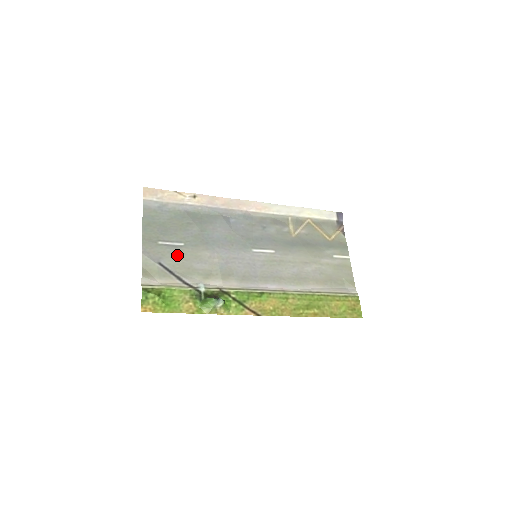
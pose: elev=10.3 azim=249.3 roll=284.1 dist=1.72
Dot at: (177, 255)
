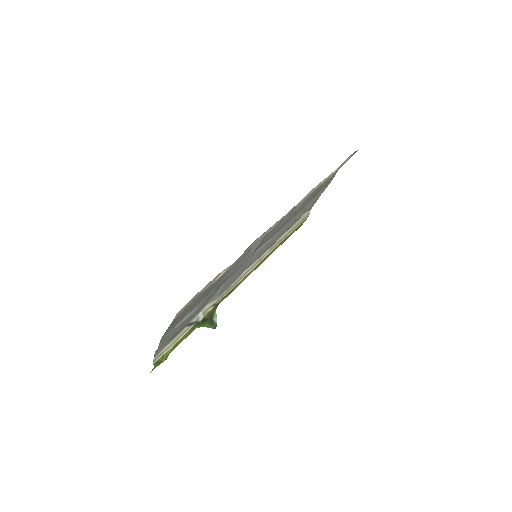
Dot at: occluded
